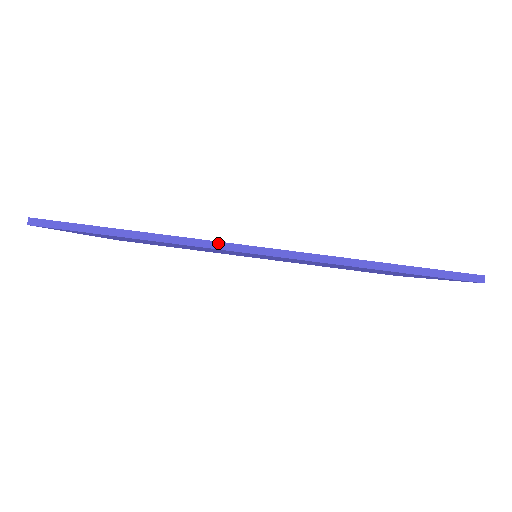
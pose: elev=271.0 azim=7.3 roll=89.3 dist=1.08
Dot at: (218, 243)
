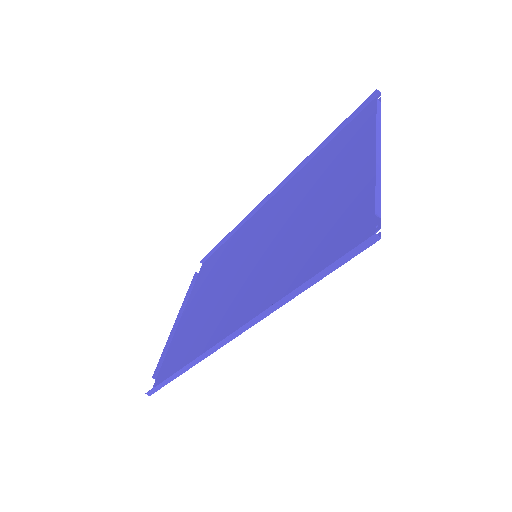
Dot at: (212, 349)
